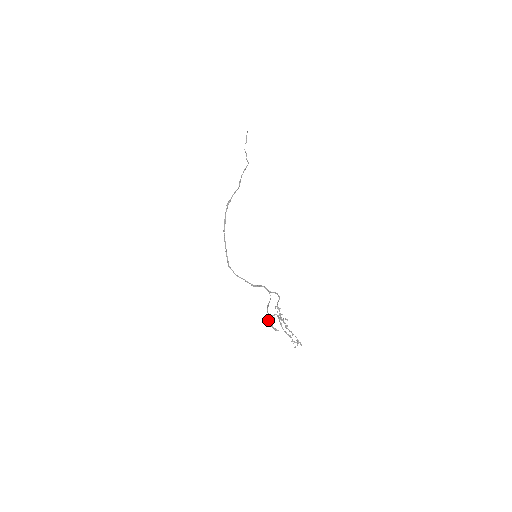
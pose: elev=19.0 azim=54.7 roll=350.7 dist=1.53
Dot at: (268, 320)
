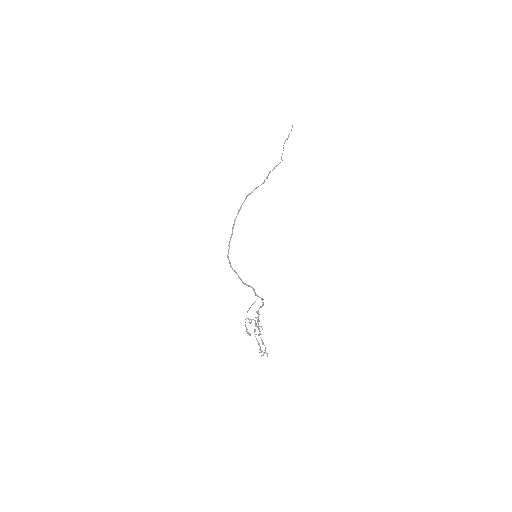
Dot at: (245, 322)
